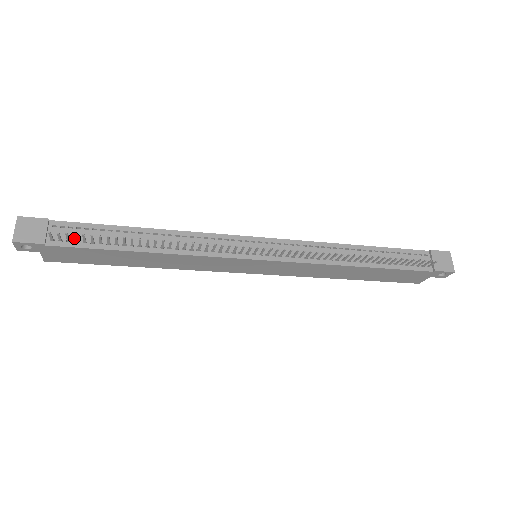
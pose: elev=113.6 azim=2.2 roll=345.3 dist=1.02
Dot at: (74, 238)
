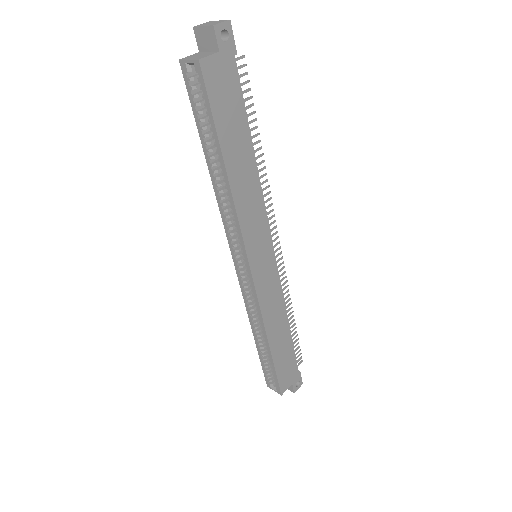
Dot at: occluded
